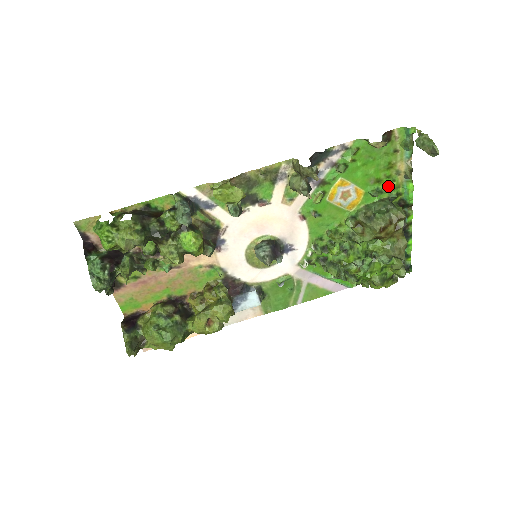
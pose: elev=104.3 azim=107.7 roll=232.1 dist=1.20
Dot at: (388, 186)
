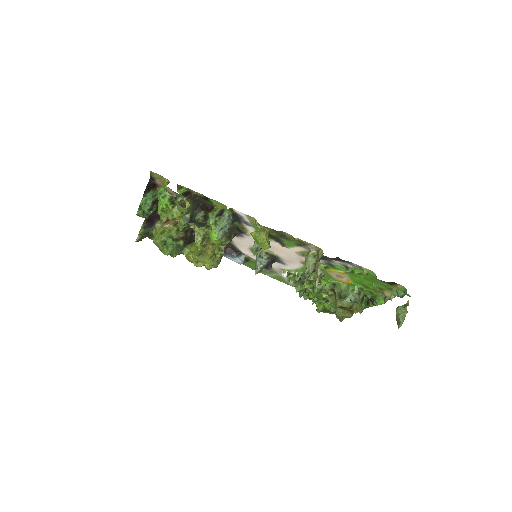
Dot at: (370, 291)
